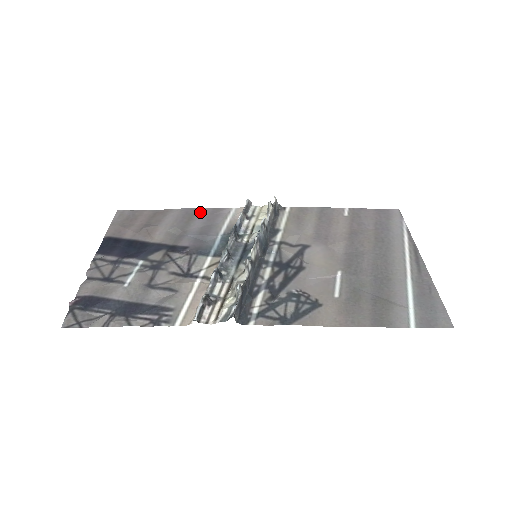
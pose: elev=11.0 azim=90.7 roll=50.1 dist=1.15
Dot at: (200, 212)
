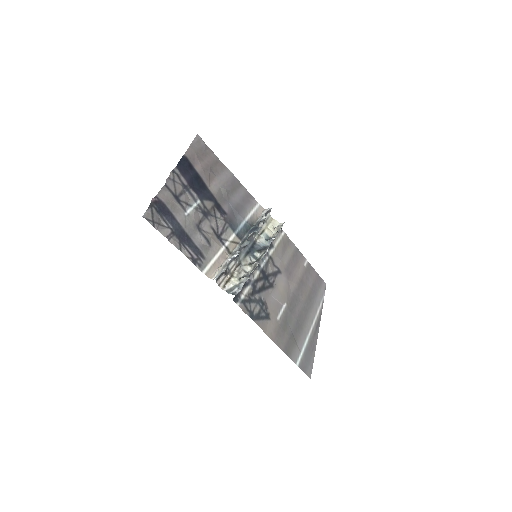
Dot at: (241, 188)
